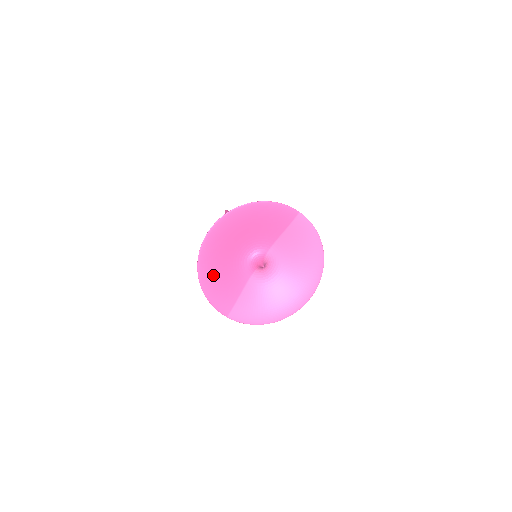
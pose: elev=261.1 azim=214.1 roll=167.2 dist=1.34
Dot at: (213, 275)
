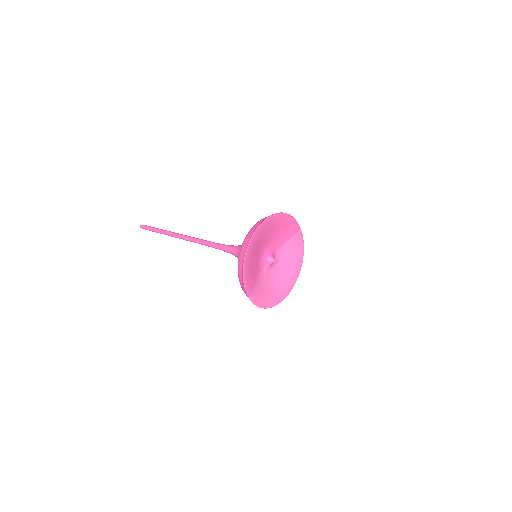
Dot at: (250, 261)
